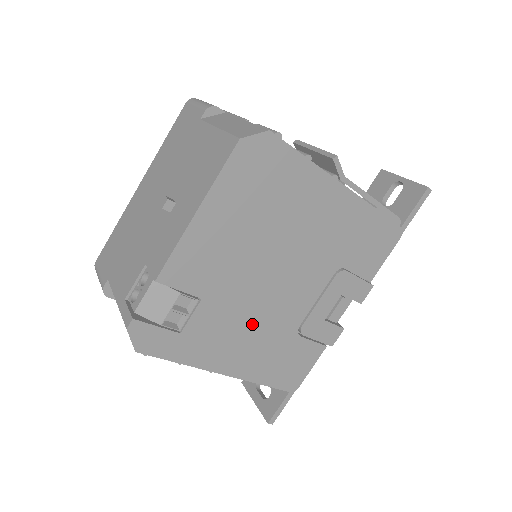
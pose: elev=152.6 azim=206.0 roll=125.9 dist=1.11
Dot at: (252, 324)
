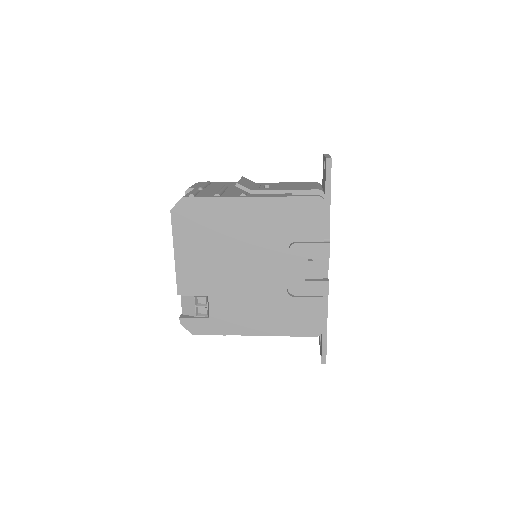
Dot at: (251, 300)
